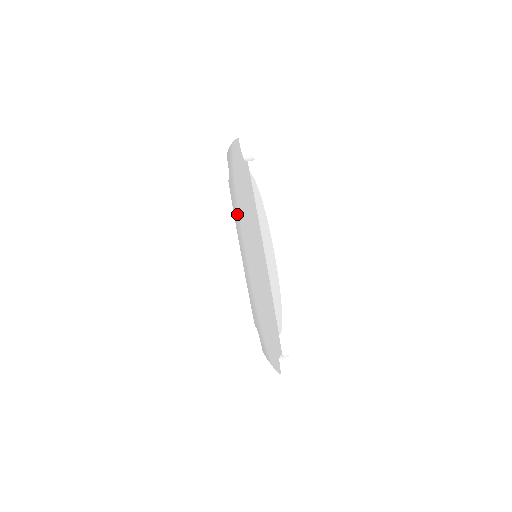
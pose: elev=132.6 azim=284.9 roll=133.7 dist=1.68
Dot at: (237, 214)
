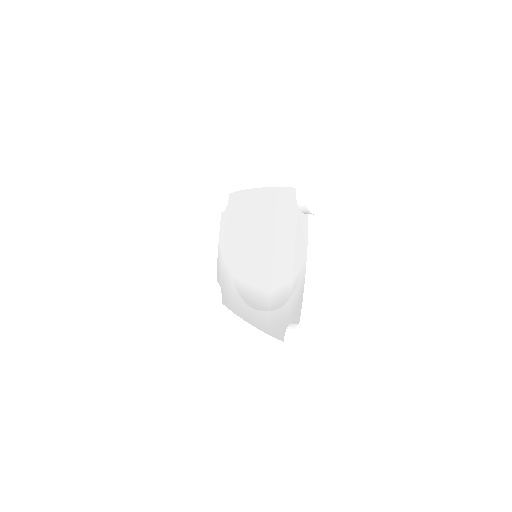
Dot at: (234, 289)
